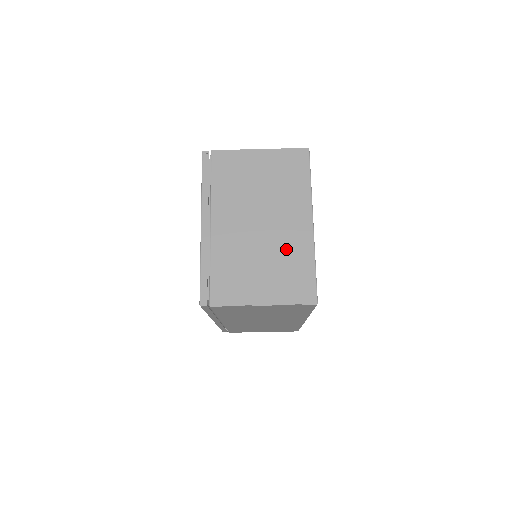
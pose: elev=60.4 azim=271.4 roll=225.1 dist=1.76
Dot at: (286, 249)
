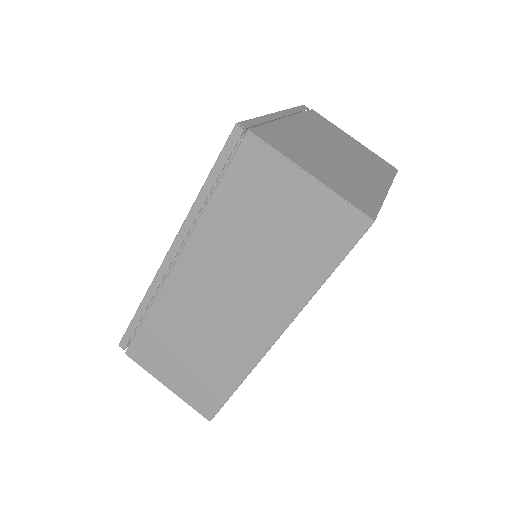
Dot at: (354, 177)
